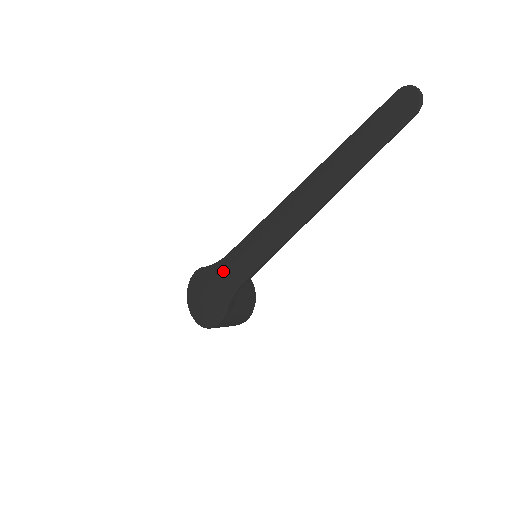
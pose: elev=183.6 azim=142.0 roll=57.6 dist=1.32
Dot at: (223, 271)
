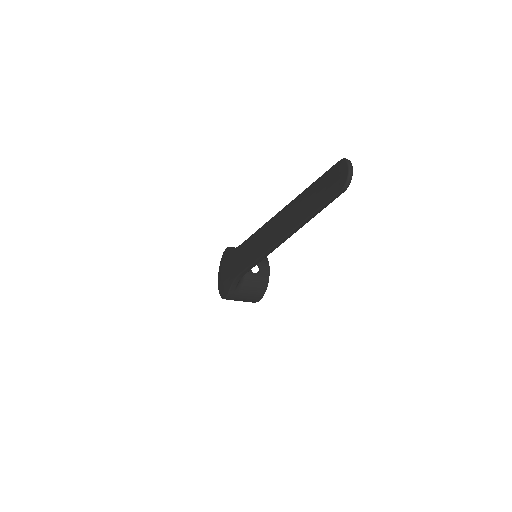
Dot at: (234, 258)
